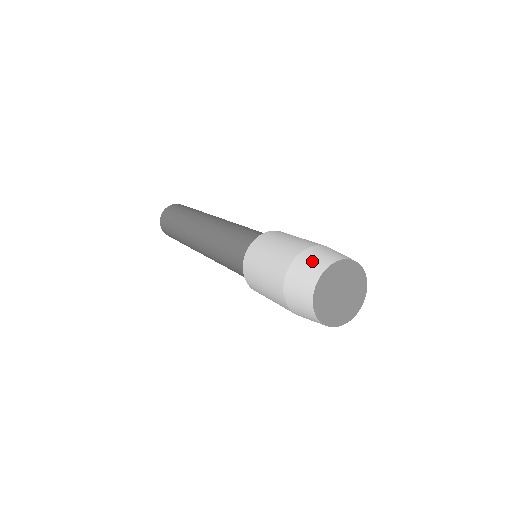
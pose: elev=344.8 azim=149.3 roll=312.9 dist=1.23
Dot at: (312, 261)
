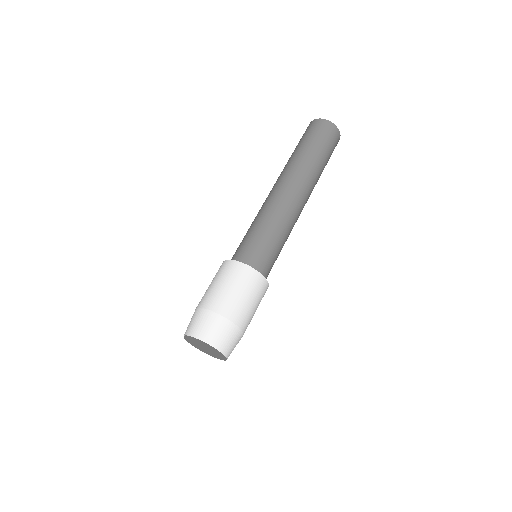
Dot at: (202, 324)
